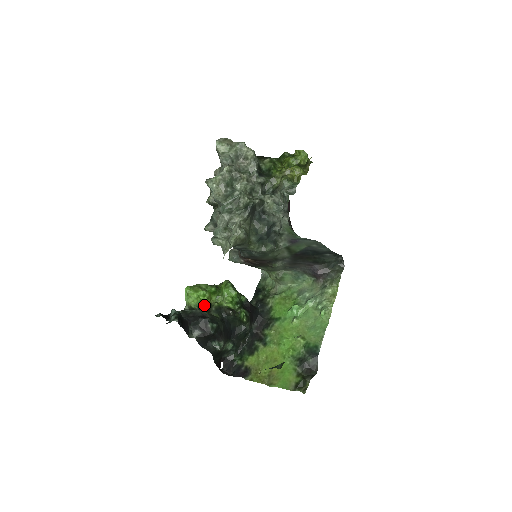
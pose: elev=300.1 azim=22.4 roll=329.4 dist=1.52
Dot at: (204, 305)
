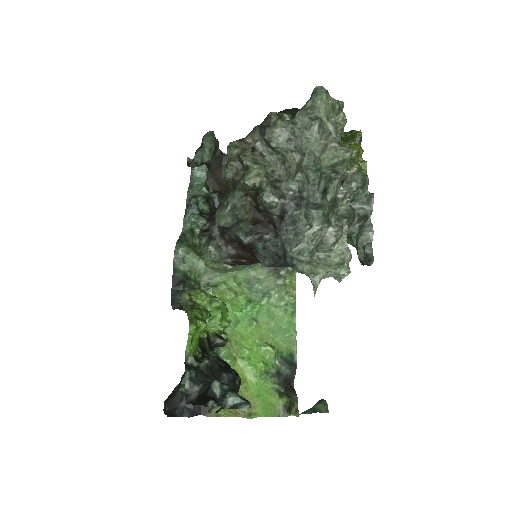
Dot at: occluded
